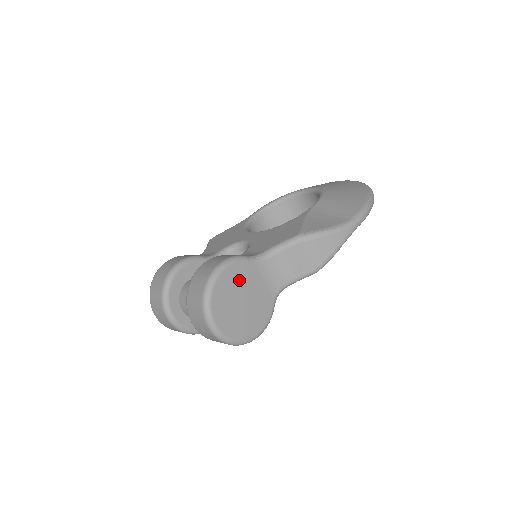
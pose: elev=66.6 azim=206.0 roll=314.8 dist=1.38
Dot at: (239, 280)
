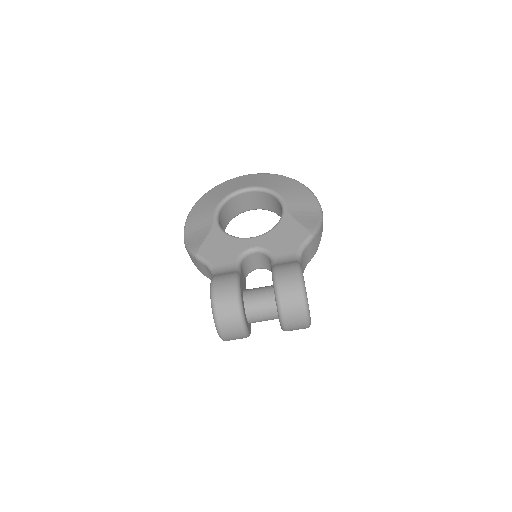
Dot at: occluded
